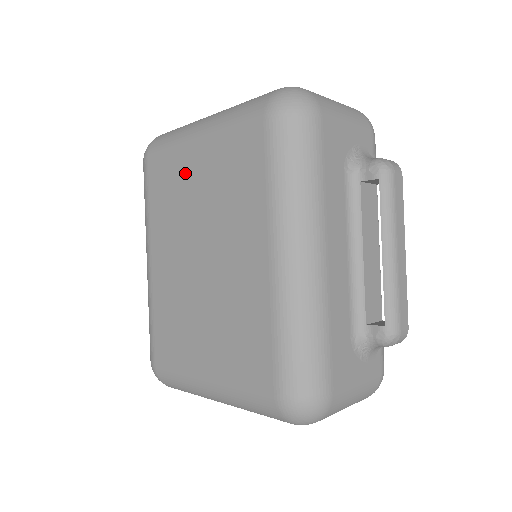
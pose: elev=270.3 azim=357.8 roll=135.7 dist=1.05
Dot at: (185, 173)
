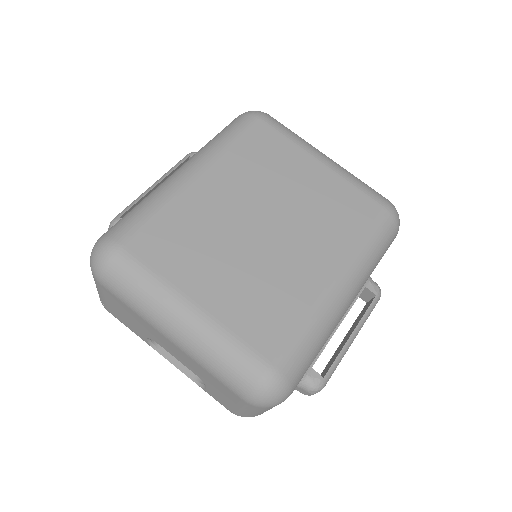
Dot at: (294, 165)
